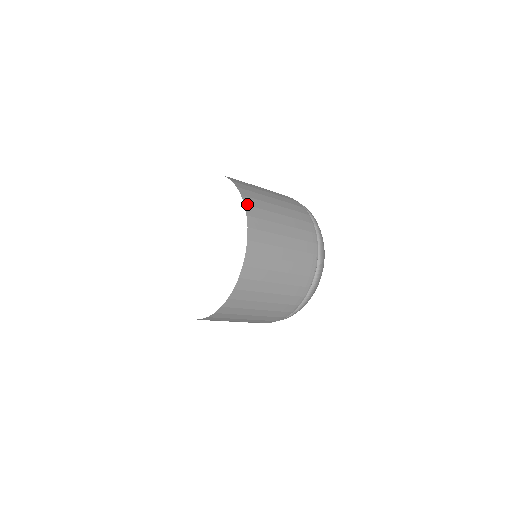
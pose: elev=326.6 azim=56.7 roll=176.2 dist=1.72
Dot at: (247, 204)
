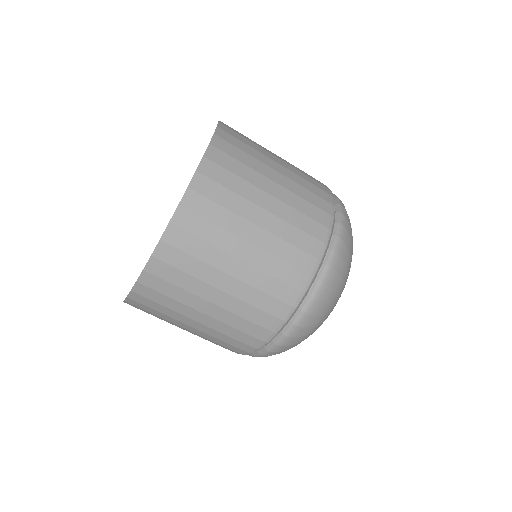
Dot at: (223, 123)
